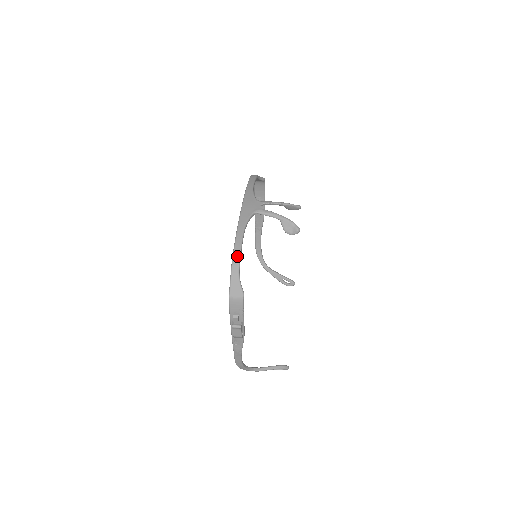
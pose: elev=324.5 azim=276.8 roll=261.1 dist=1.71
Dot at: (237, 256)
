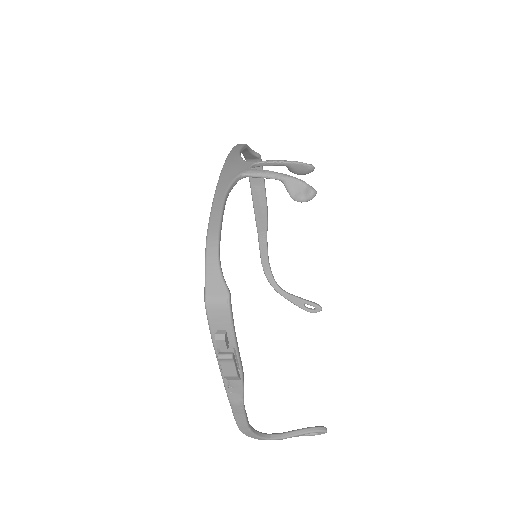
Dot at: (214, 233)
